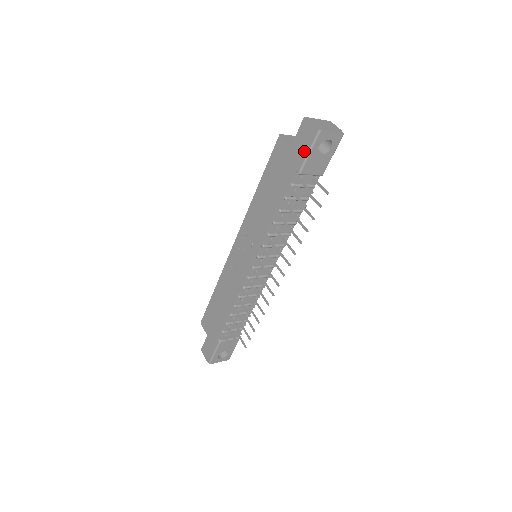
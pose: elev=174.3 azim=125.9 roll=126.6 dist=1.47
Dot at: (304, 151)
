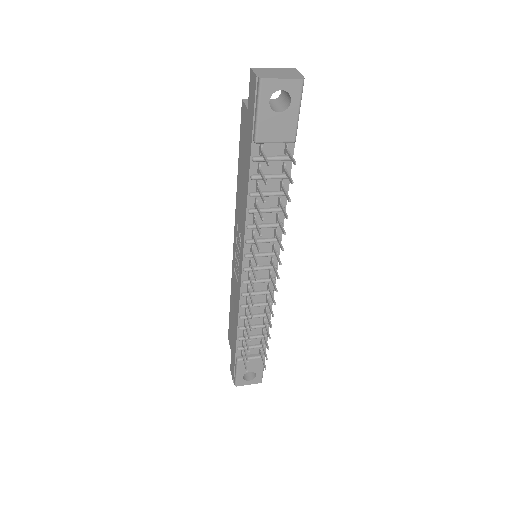
Dot at: (253, 111)
